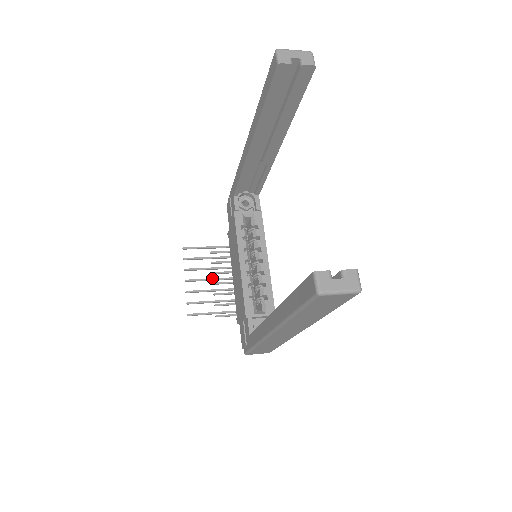
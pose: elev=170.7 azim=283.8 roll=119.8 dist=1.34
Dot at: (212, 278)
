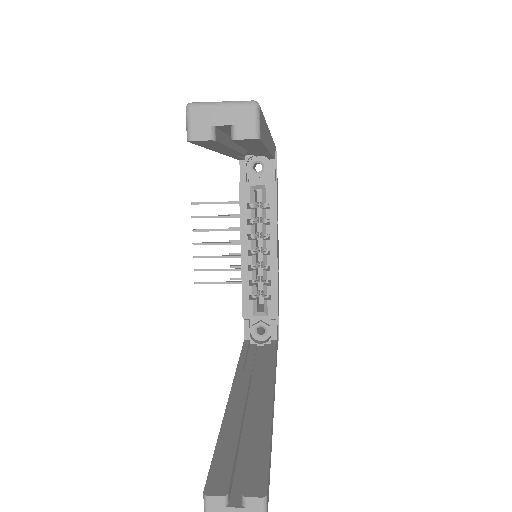
Dot at: (224, 242)
